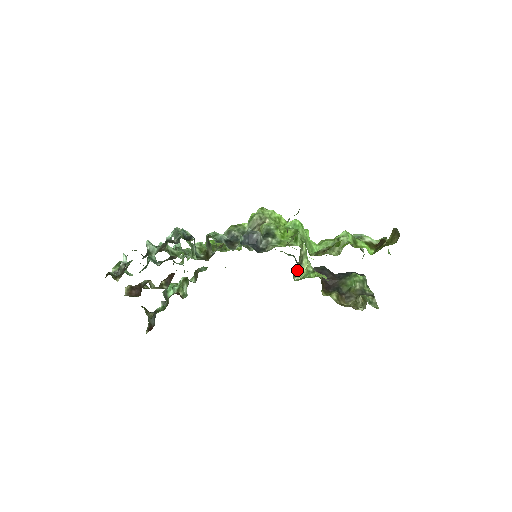
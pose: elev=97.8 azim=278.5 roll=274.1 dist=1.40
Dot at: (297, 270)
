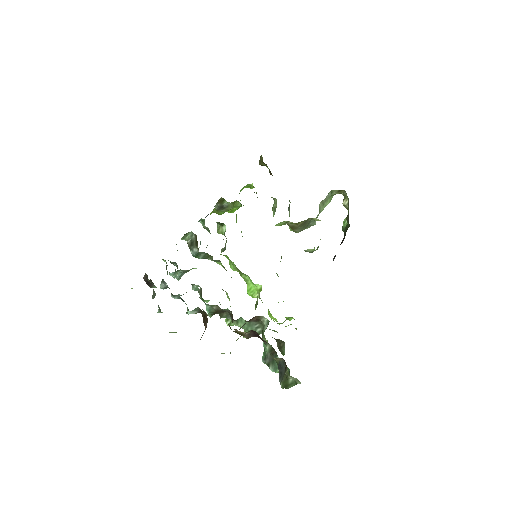
Dot at: occluded
